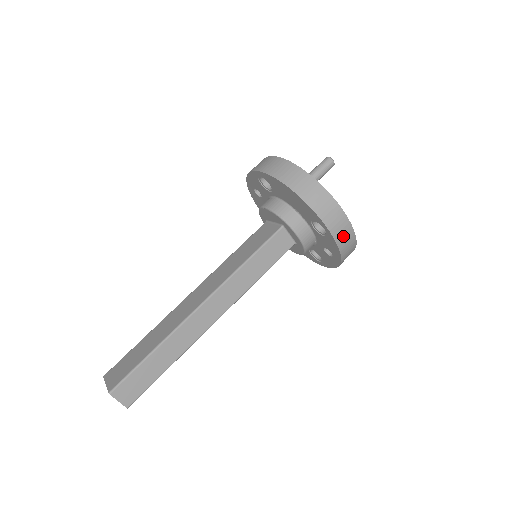
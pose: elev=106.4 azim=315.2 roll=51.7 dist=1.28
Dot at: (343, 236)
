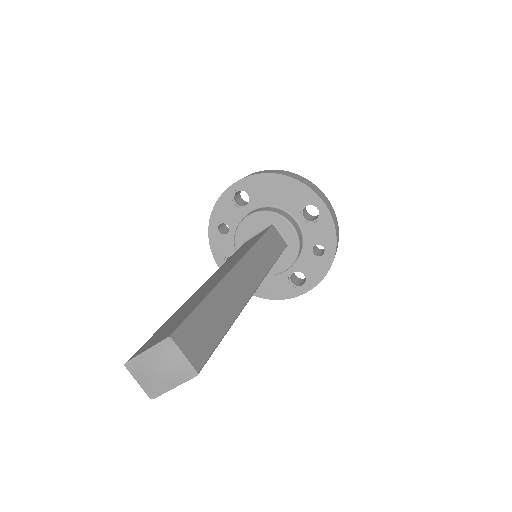
Dot at: (333, 216)
